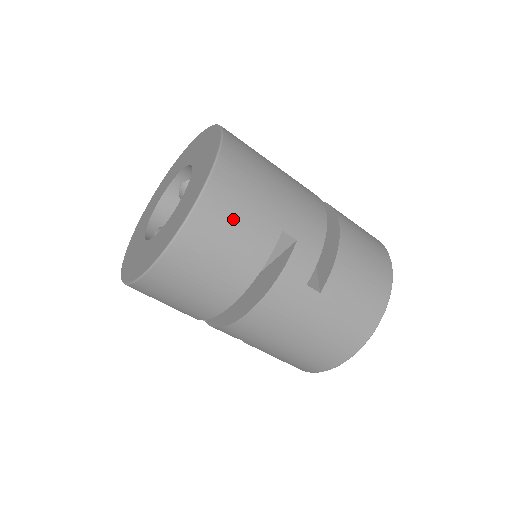
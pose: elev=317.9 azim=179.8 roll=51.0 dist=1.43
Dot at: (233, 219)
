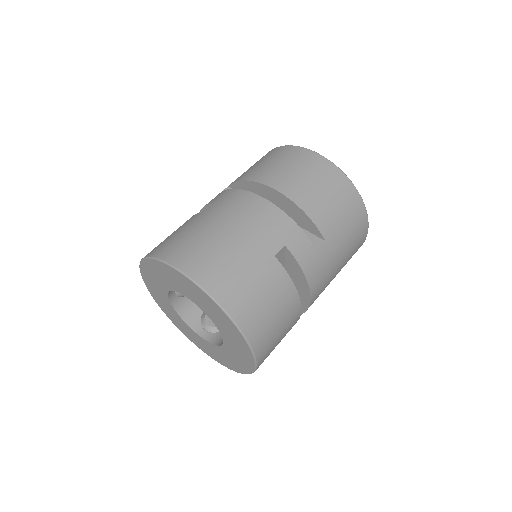
Dot at: (255, 297)
